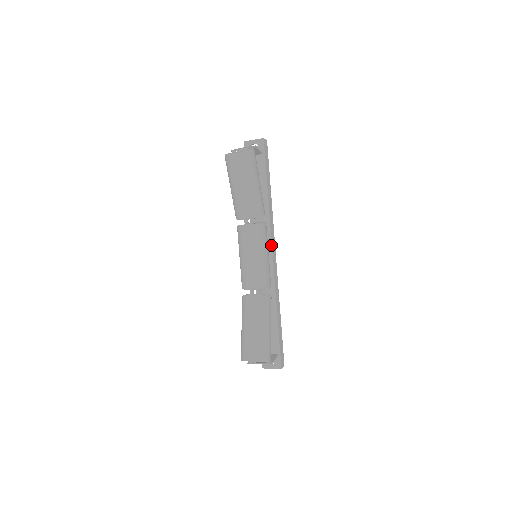
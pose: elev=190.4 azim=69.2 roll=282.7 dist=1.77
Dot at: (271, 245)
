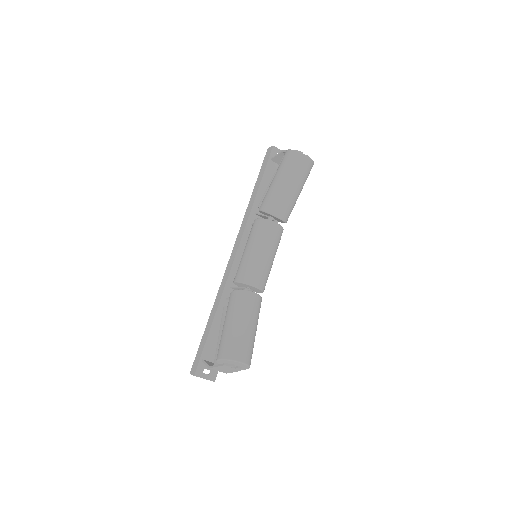
Dot at: occluded
